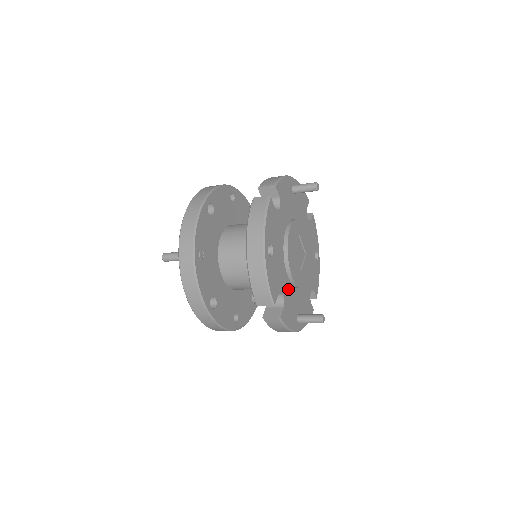
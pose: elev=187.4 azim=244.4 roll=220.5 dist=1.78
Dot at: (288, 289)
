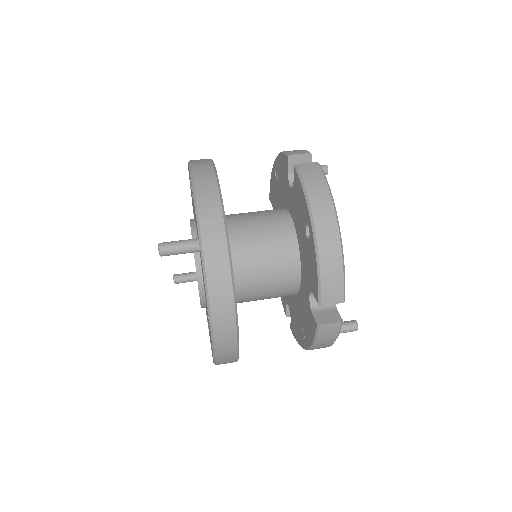
Dot at: occluded
